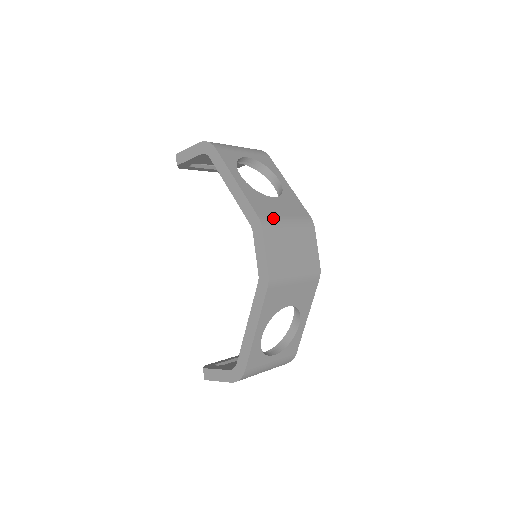
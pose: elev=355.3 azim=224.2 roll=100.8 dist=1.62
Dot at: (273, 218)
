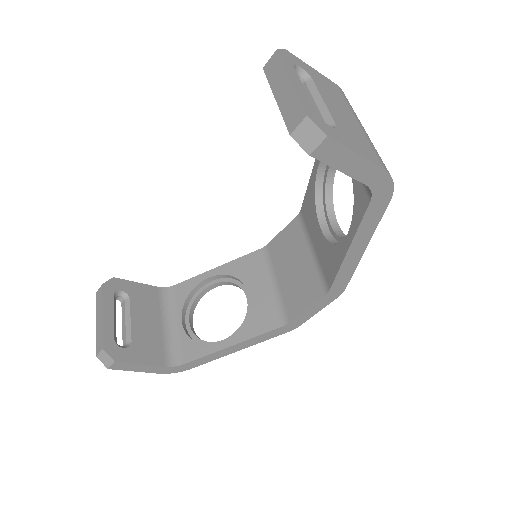
Dot at: occluded
